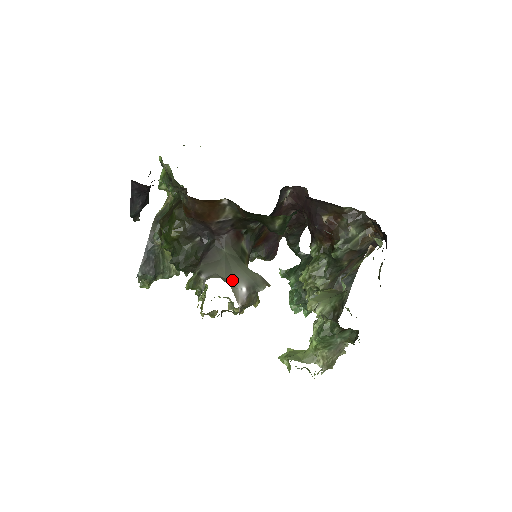
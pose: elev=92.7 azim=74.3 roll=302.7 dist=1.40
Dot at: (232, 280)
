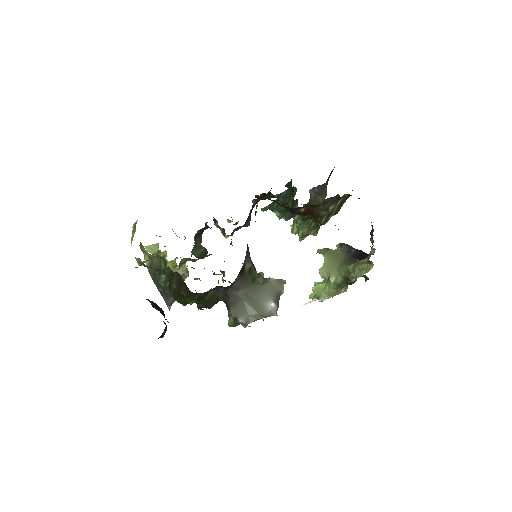
Dot at: (262, 308)
